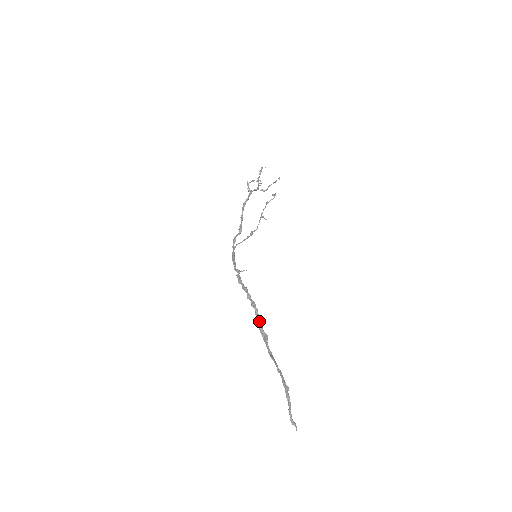
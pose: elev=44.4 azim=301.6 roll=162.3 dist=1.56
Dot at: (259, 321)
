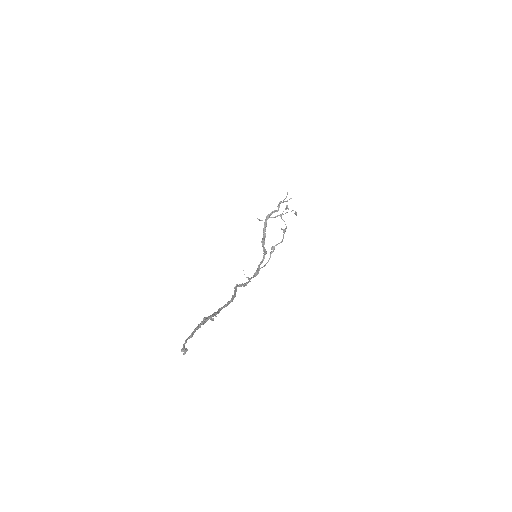
Dot at: (232, 297)
